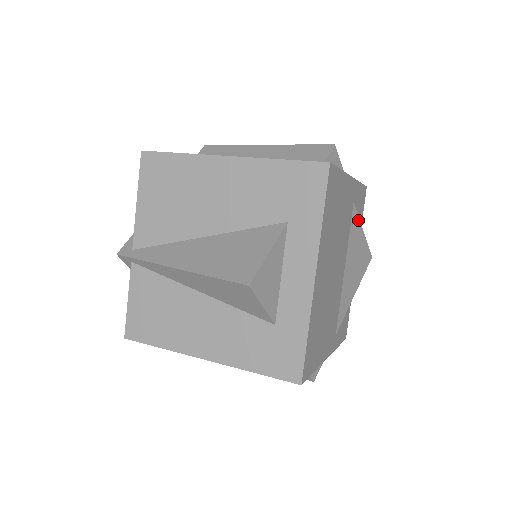
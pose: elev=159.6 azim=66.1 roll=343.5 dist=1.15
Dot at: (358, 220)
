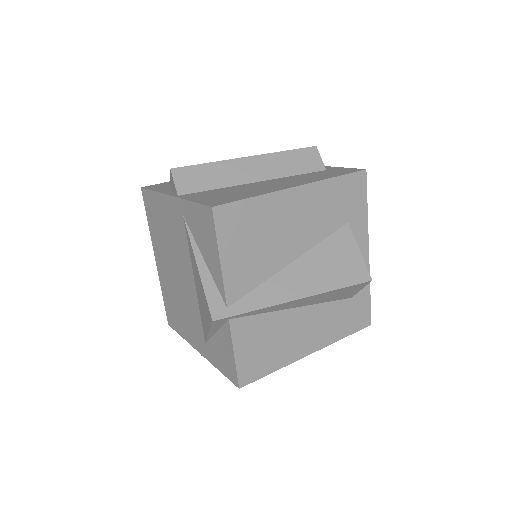
Dot at: occluded
